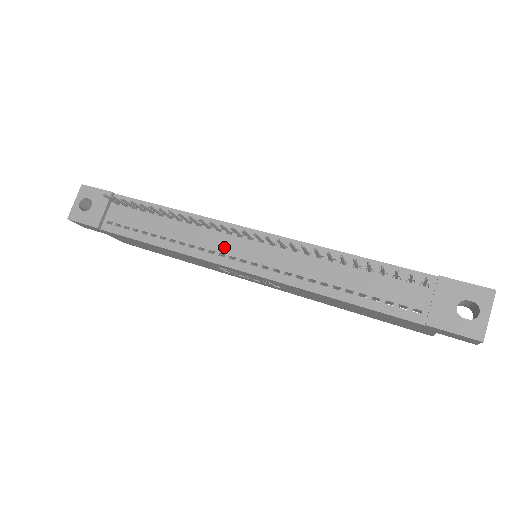
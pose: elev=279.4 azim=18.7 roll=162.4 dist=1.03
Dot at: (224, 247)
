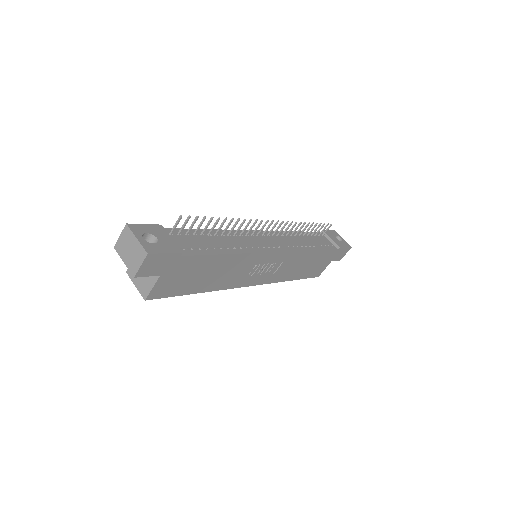
Dot at: (259, 243)
